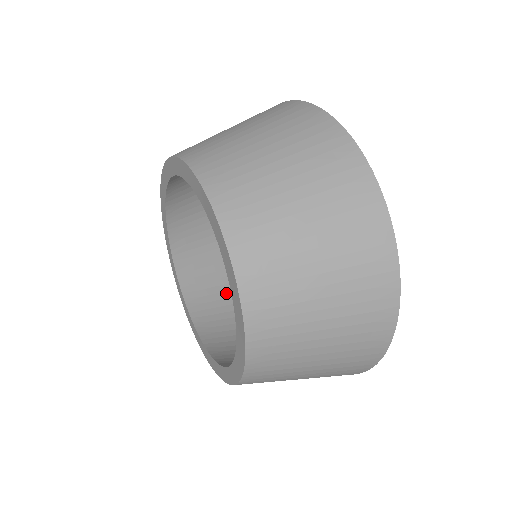
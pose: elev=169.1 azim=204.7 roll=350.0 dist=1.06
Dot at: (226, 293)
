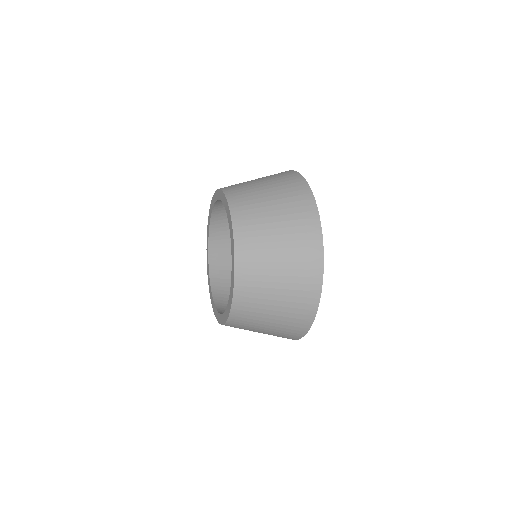
Dot at: occluded
